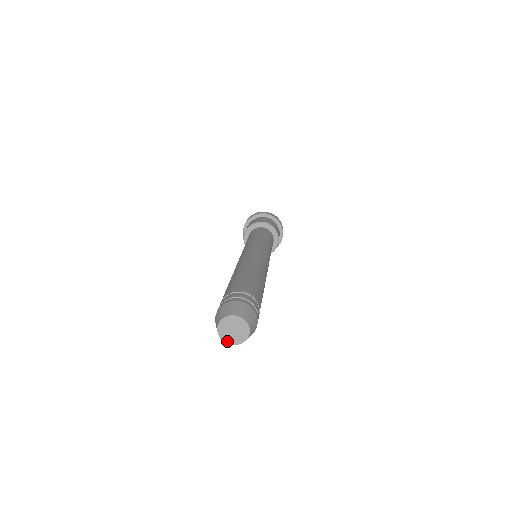
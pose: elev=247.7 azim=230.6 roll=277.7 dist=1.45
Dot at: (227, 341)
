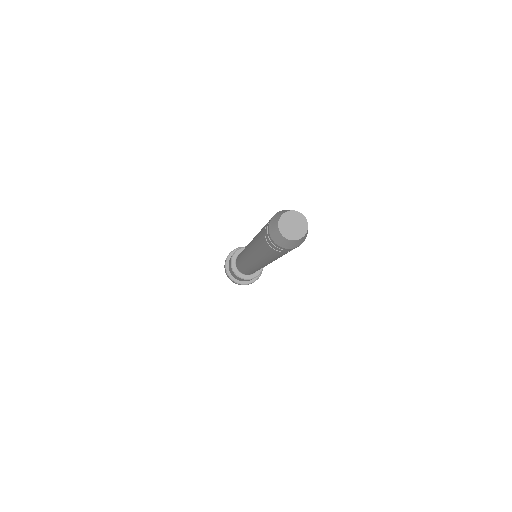
Dot at: (284, 234)
